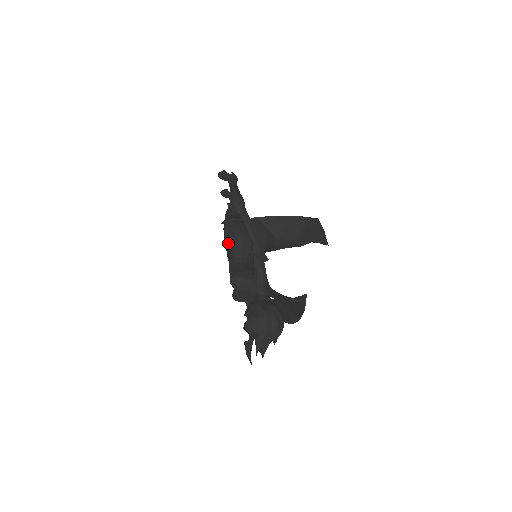
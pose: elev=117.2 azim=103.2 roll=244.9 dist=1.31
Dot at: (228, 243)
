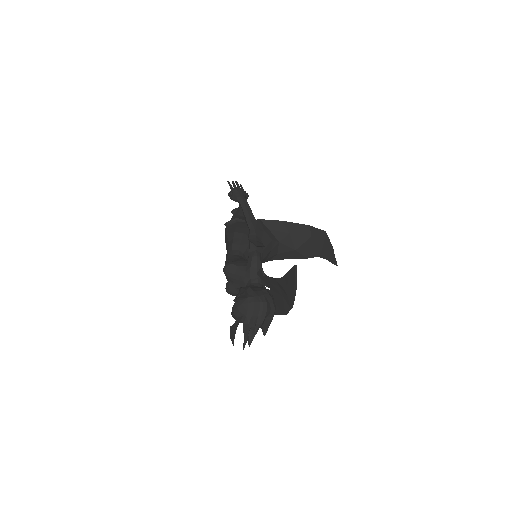
Dot at: (227, 238)
